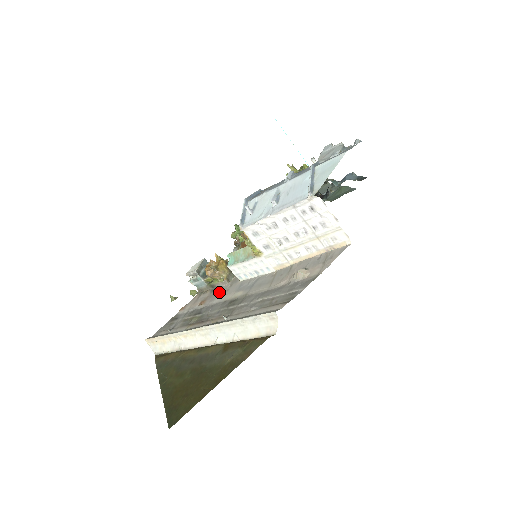
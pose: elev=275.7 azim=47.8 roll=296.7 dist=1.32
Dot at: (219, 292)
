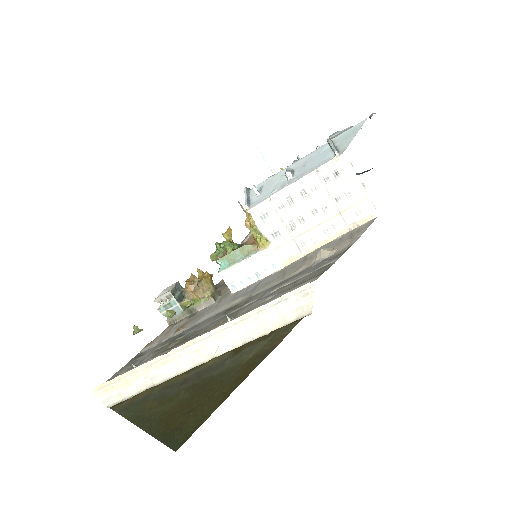
Dot at: (203, 312)
